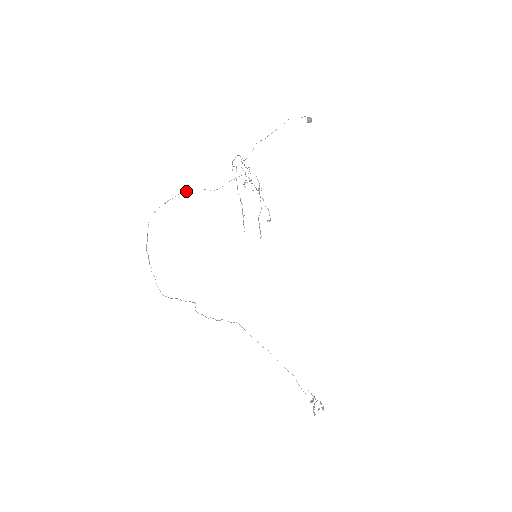
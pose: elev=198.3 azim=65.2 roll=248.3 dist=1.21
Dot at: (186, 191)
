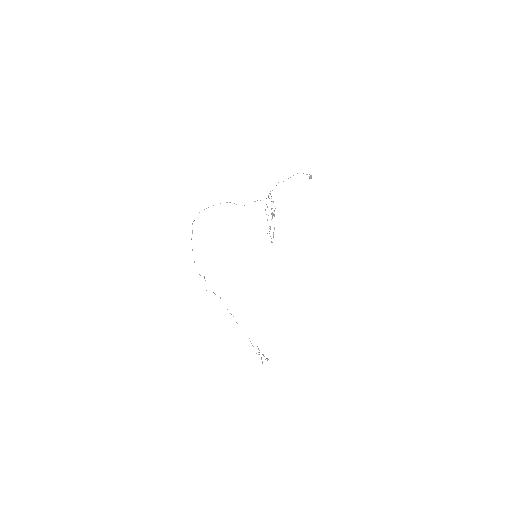
Dot at: occluded
